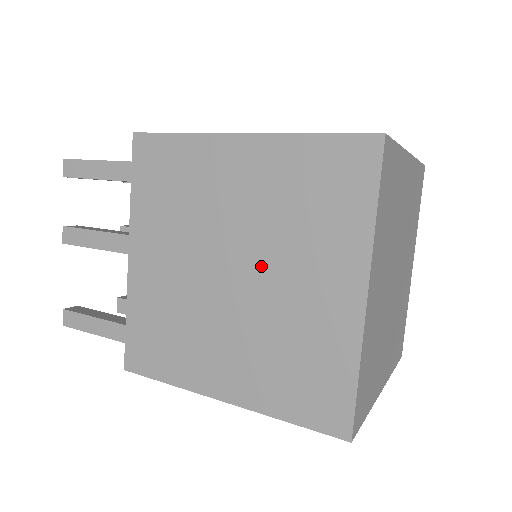
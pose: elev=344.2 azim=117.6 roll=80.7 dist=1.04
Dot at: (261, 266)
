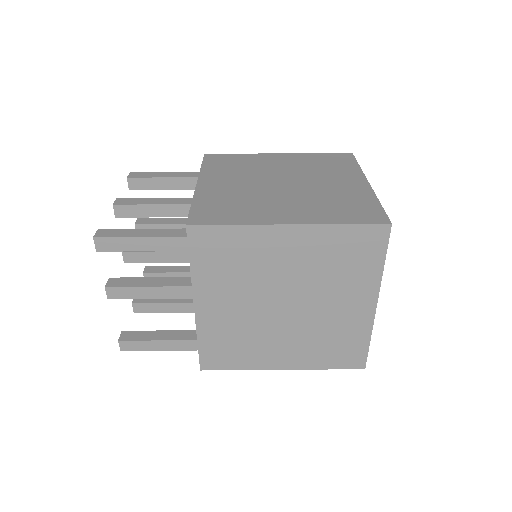
Dot at: (308, 299)
